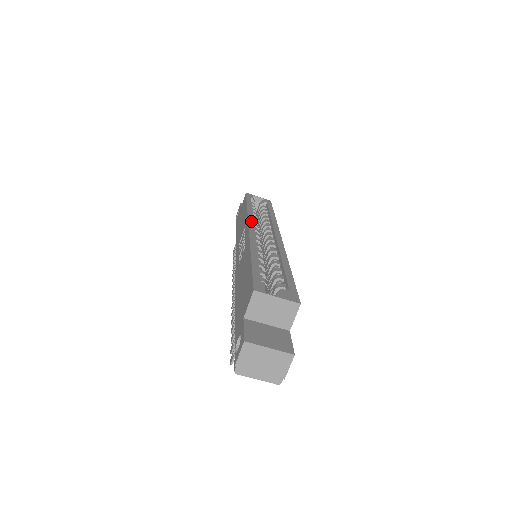
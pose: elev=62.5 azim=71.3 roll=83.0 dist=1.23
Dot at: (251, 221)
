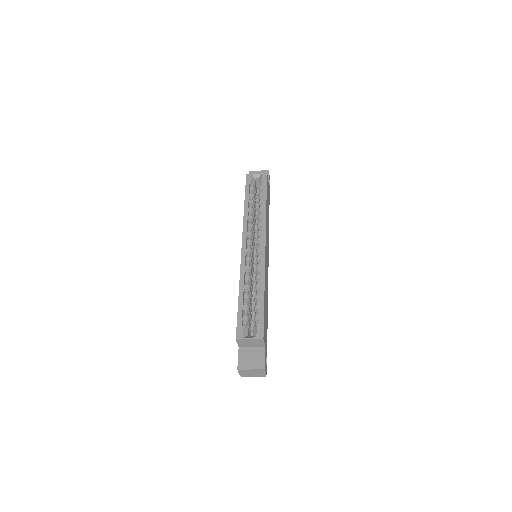
Dot at: (244, 234)
